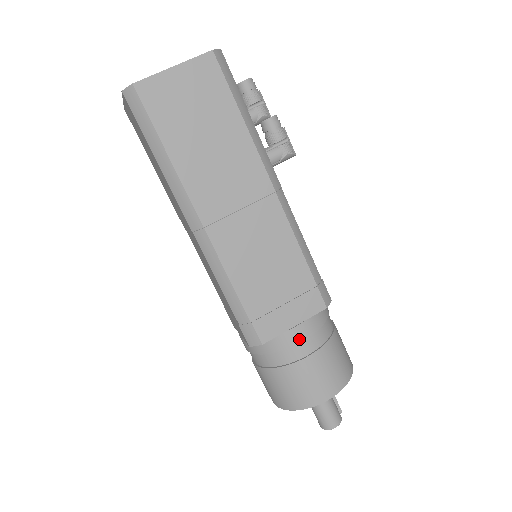
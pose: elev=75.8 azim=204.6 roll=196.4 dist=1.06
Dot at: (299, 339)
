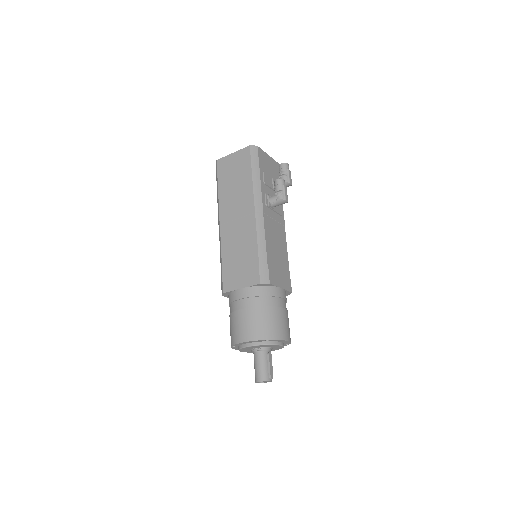
Dot at: (240, 297)
